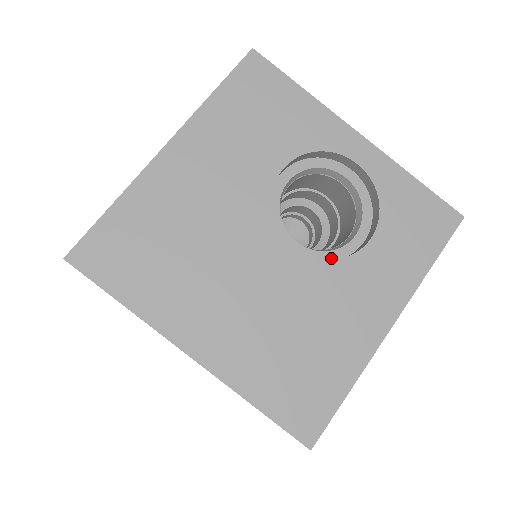
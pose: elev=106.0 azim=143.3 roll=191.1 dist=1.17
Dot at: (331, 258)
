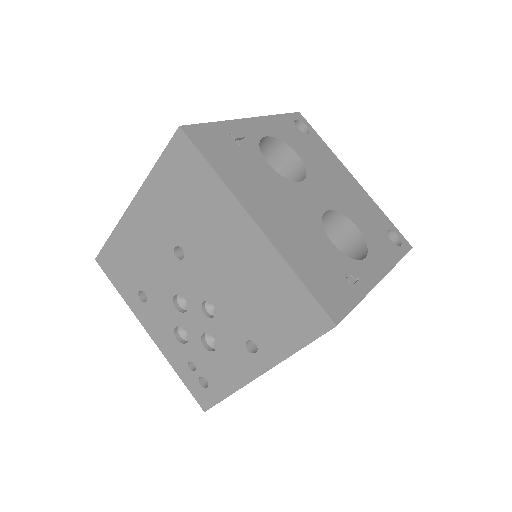
Dot at: occluded
